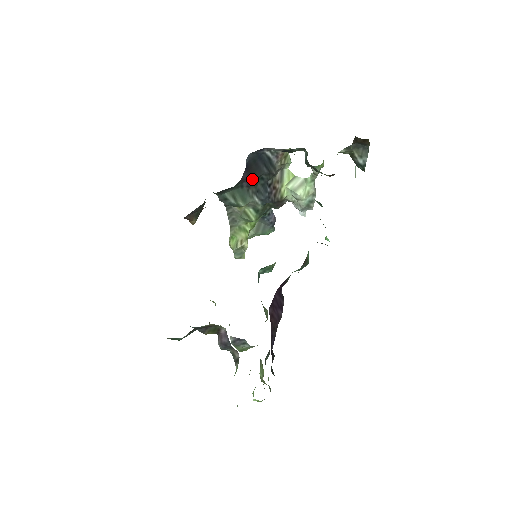
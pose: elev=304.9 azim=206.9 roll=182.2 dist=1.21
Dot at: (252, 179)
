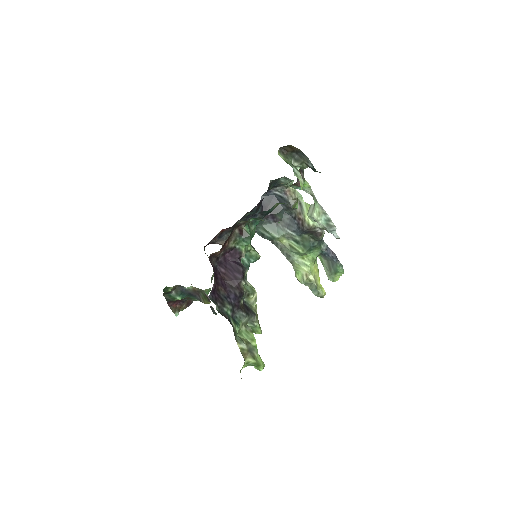
Dot at: (274, 215)
